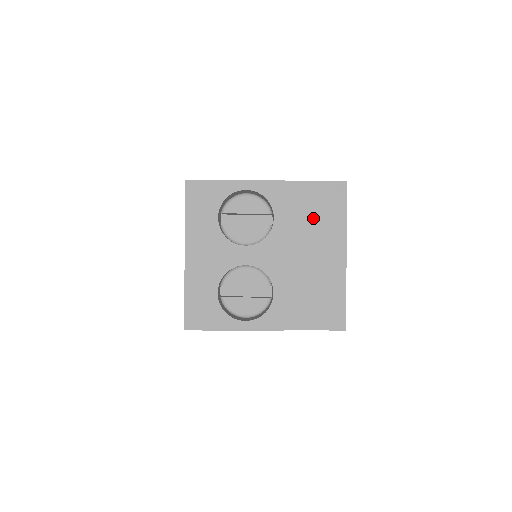
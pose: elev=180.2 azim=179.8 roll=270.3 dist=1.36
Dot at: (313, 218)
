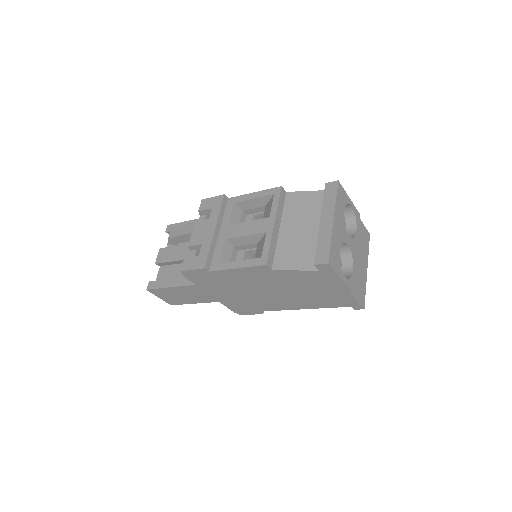
Dot at: (362, 242)
